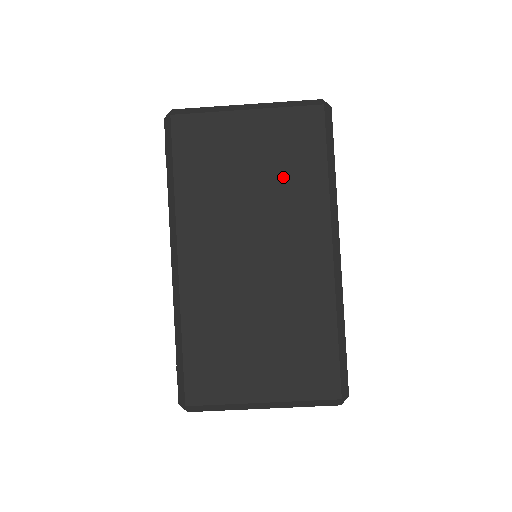
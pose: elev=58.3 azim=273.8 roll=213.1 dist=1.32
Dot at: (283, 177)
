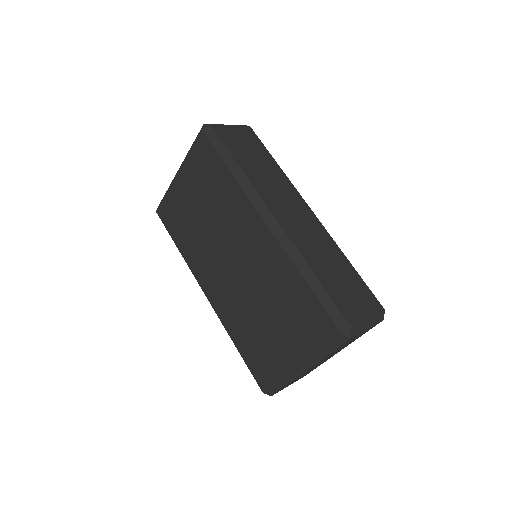
Dot at: (213, 197)
